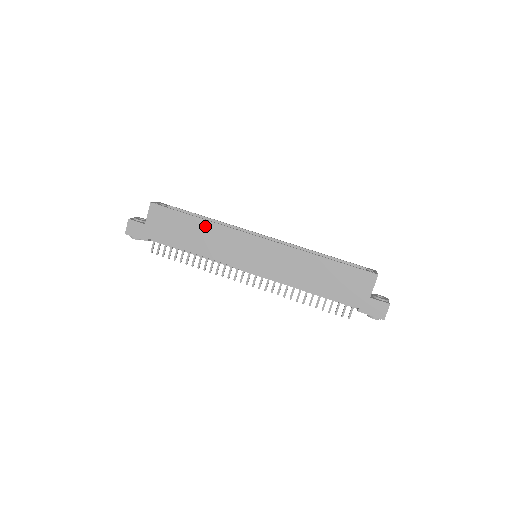
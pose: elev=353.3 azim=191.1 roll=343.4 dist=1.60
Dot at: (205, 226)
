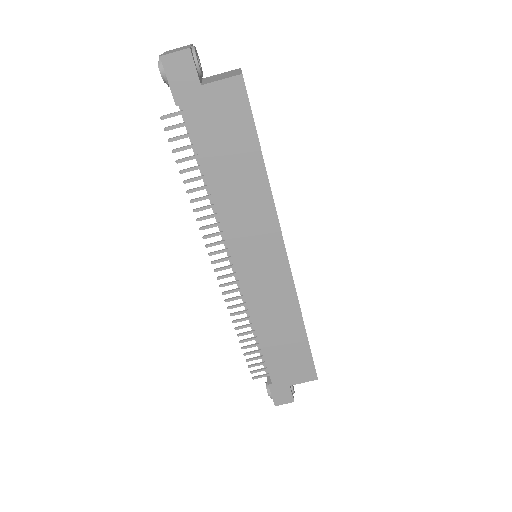
Dot at: (259, 182)
